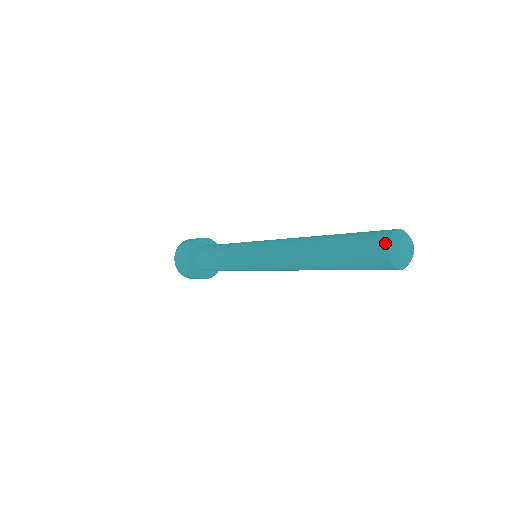
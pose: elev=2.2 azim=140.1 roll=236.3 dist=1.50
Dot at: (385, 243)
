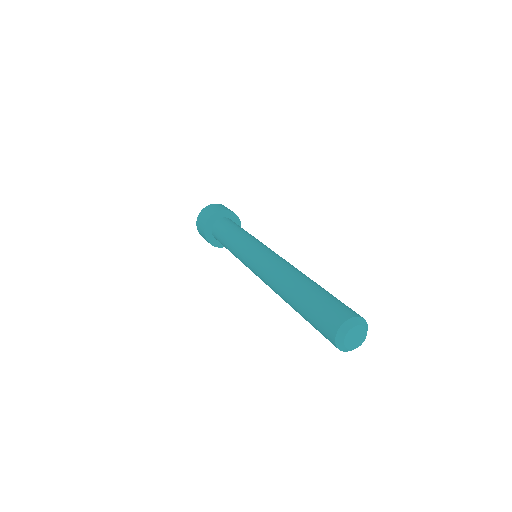
Dot at: (335, 327)
